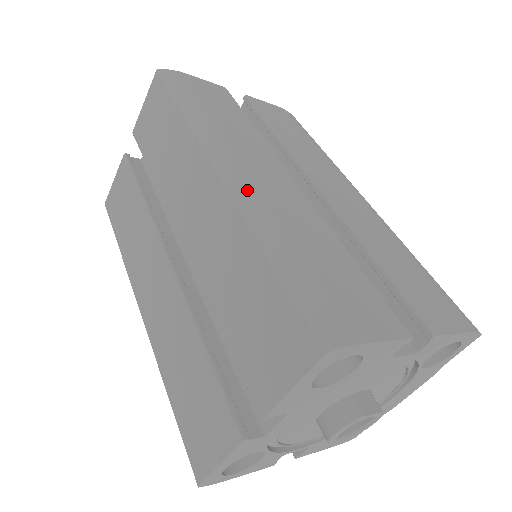
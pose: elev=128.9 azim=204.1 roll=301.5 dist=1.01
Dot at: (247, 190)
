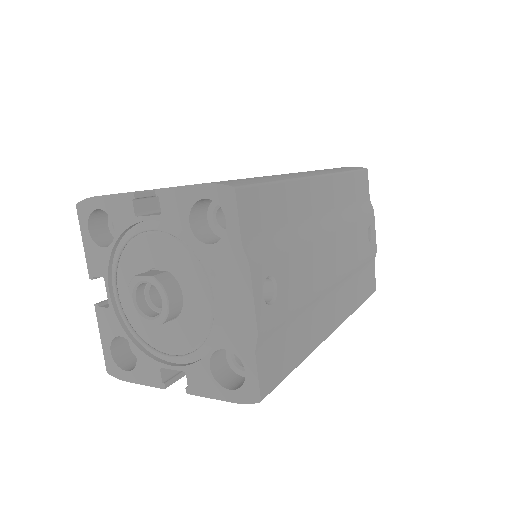
Dot at: occluded
